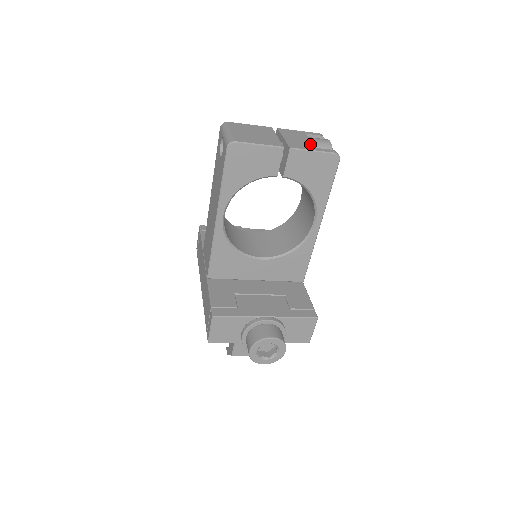
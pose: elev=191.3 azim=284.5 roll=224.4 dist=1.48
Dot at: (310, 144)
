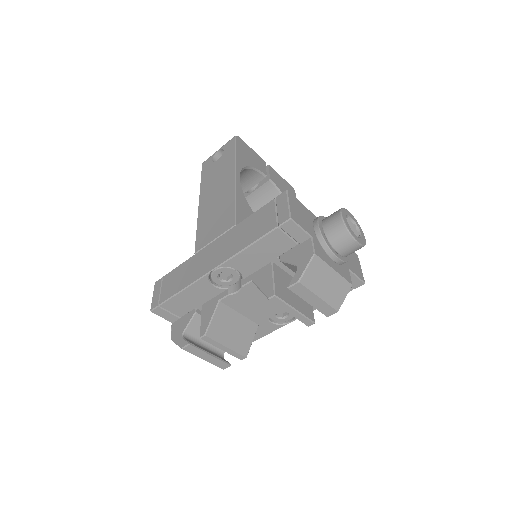
Dot at: occluded
